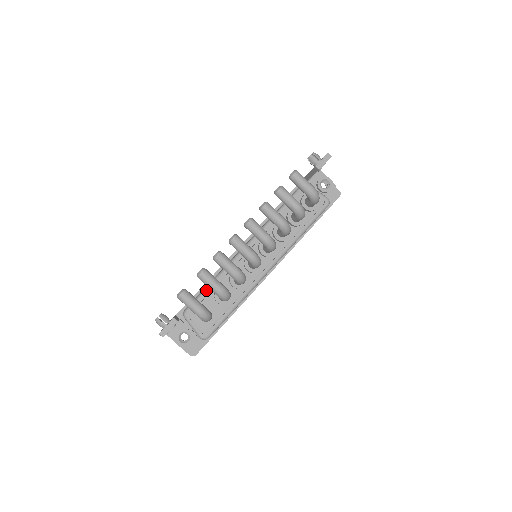
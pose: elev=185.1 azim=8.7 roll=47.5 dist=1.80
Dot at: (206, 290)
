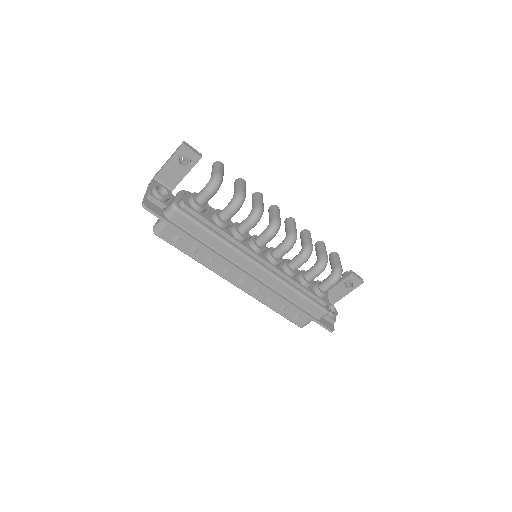
Dot at: occluded
